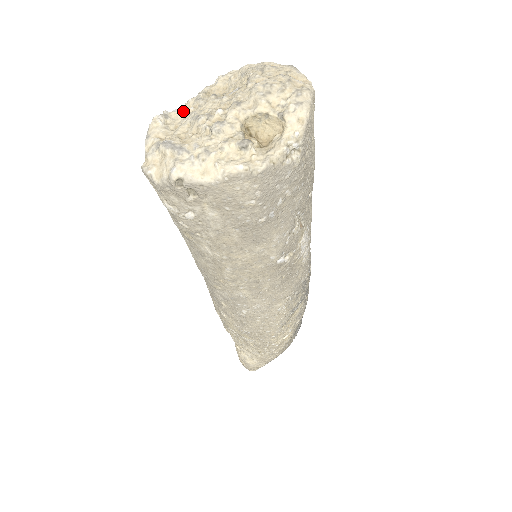
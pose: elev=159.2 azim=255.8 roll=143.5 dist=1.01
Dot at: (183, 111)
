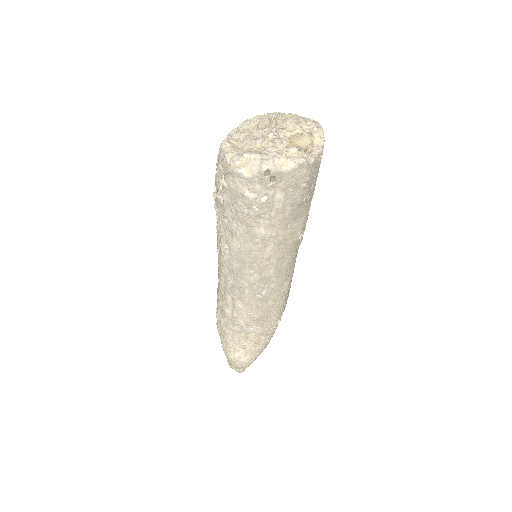
Dot at: (235, 140)
